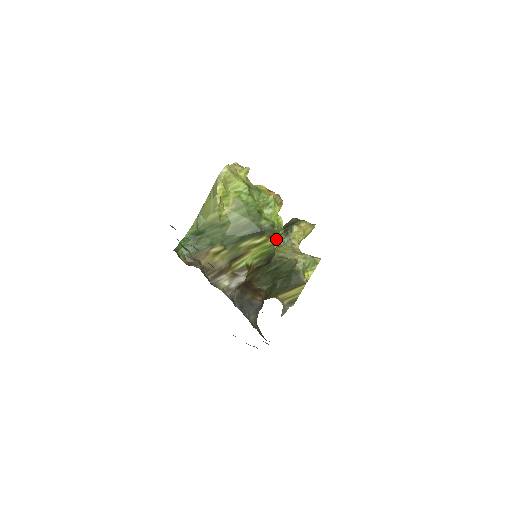
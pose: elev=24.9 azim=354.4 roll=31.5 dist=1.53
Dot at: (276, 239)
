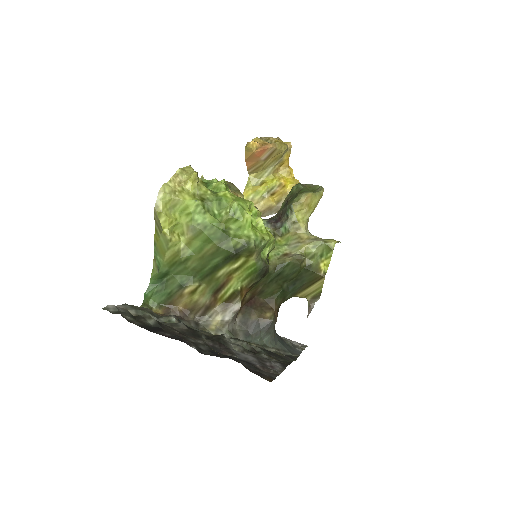
Dot at: occluded
